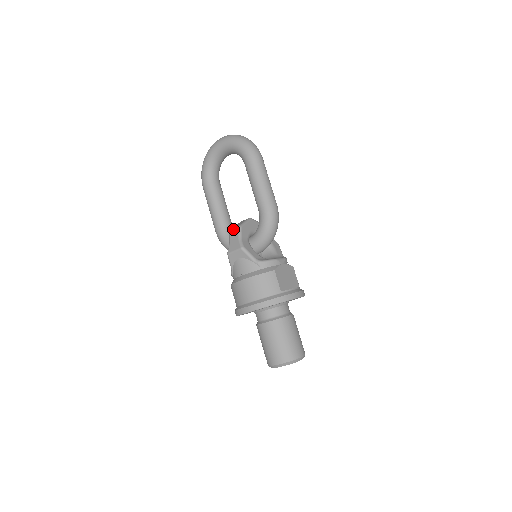
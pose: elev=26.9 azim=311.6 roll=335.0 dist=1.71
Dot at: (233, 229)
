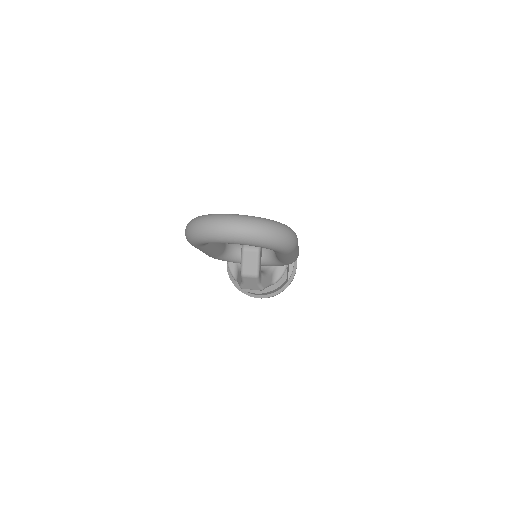
Dot at: (248, 277)
